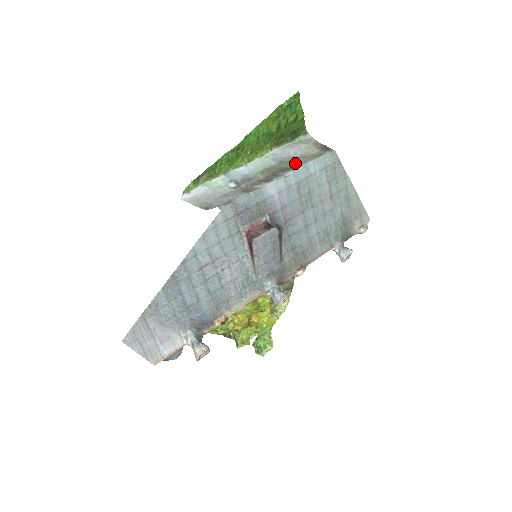
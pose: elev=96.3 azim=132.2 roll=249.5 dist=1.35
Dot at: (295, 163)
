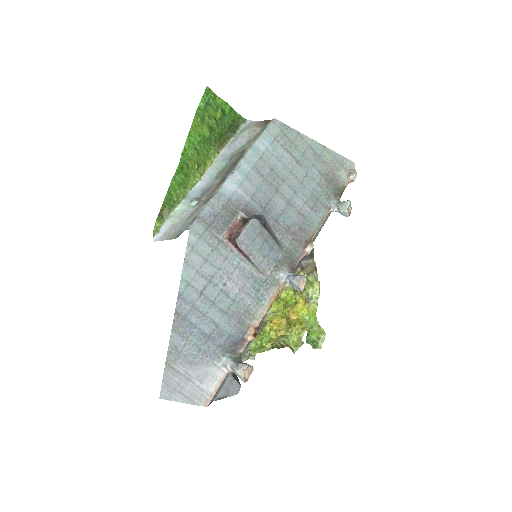
Dot at: (242, 151)
